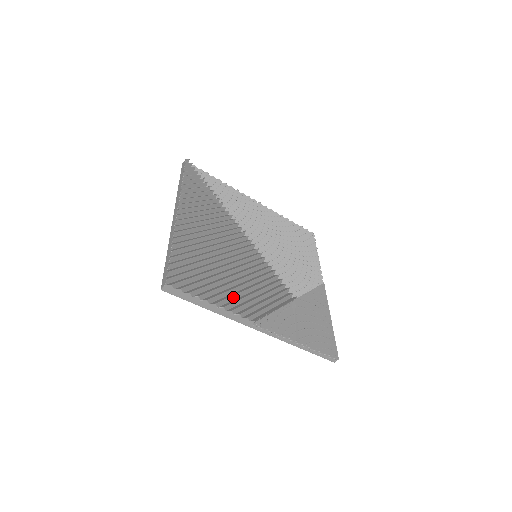
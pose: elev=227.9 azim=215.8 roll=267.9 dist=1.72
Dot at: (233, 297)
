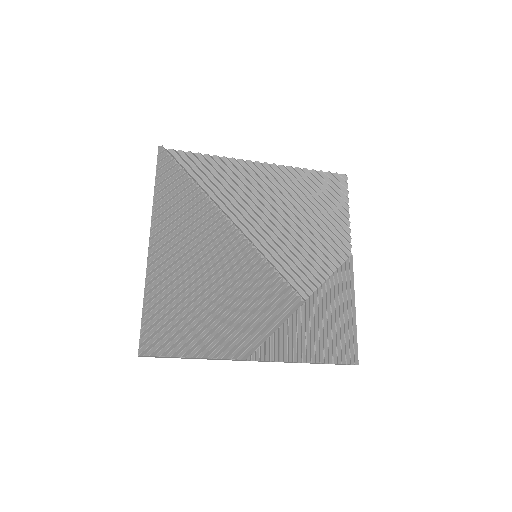
Dot at: (219, 337)
